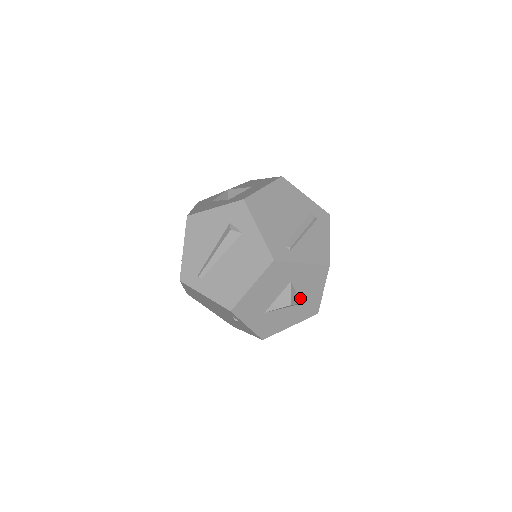
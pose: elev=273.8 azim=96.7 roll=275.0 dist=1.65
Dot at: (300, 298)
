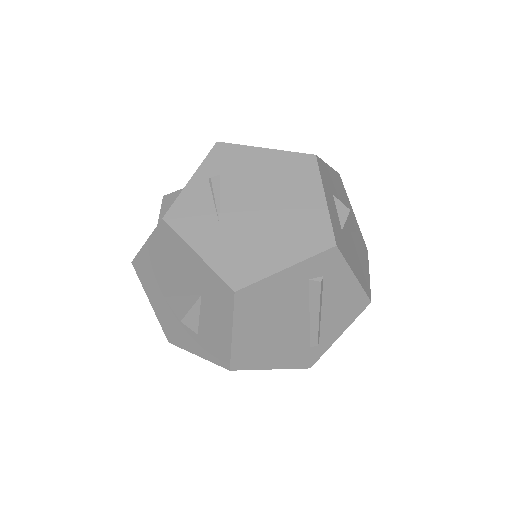
Dot at: occluded
